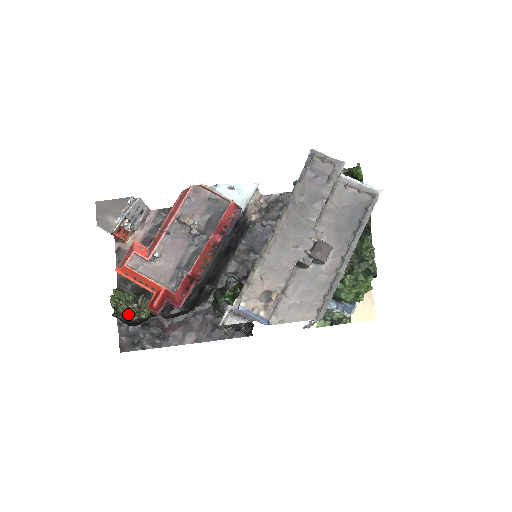
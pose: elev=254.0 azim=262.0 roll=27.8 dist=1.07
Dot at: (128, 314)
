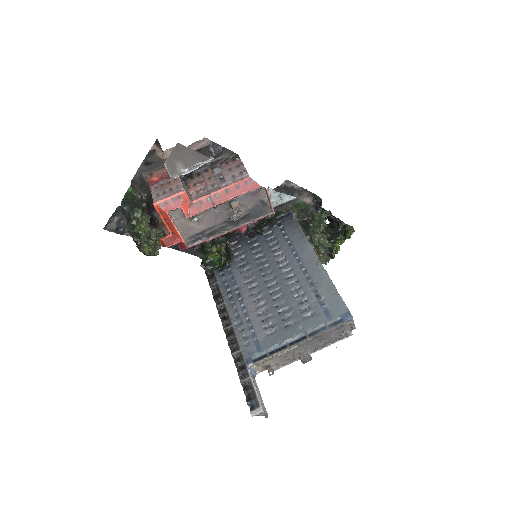
Dot at: (149, 253)
